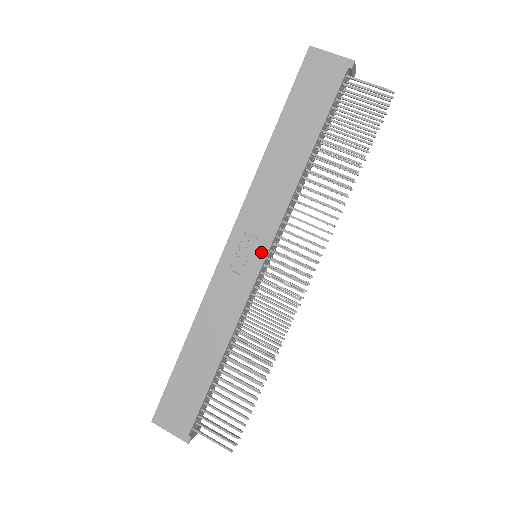
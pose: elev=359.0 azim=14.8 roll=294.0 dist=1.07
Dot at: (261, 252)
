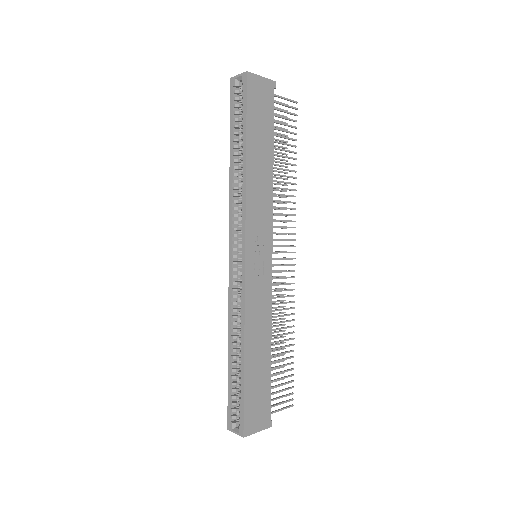
Dot at: (269, 250)
